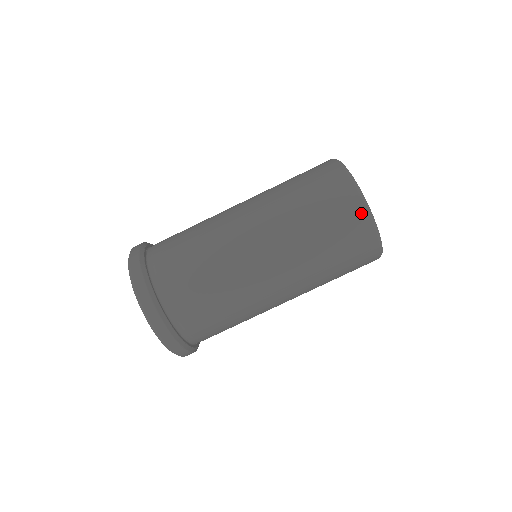
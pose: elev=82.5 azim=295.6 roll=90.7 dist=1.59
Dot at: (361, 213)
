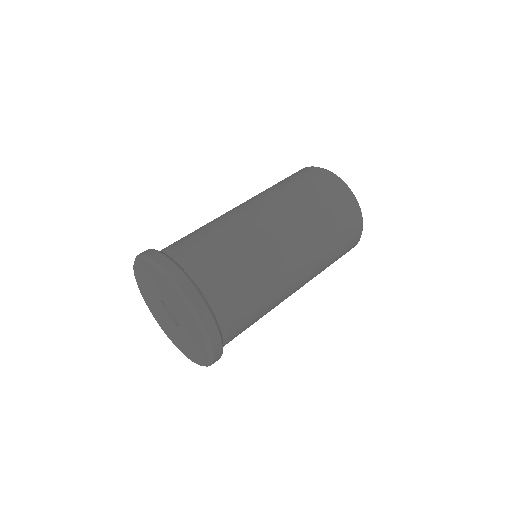
Dot at: (355, 208)
